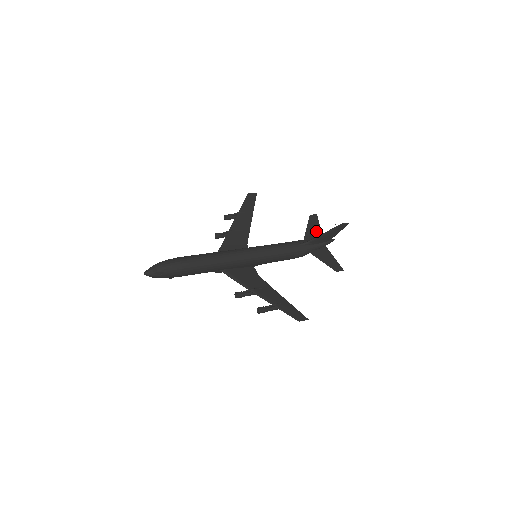
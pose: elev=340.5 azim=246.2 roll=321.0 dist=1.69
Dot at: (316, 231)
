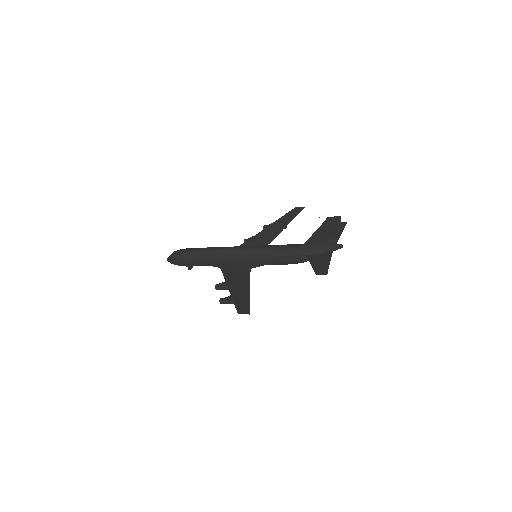
Dot at: occluded
